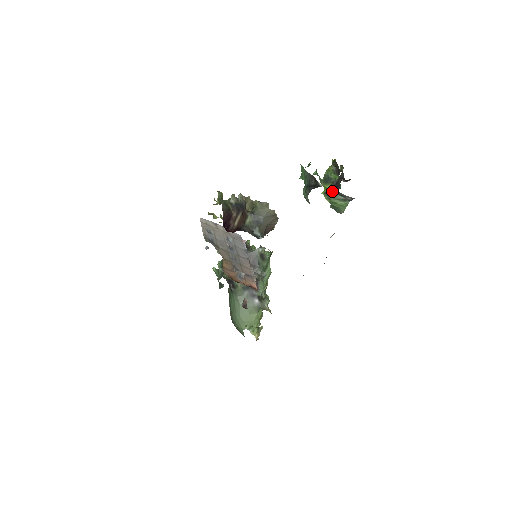
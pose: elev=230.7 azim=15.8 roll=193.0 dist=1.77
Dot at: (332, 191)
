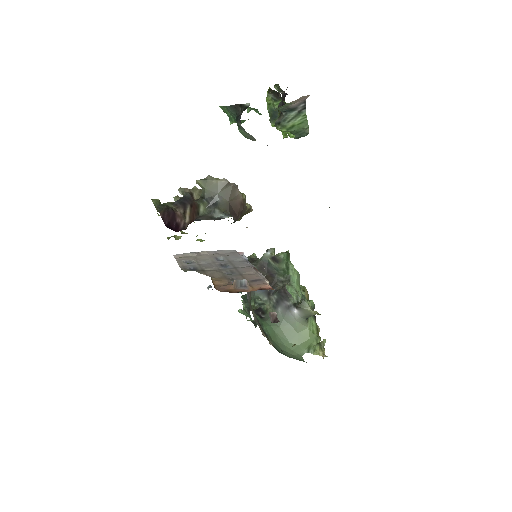
Dot at: (280, 116)
